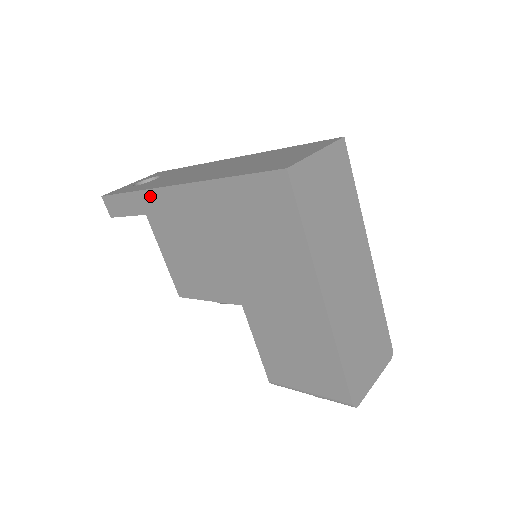
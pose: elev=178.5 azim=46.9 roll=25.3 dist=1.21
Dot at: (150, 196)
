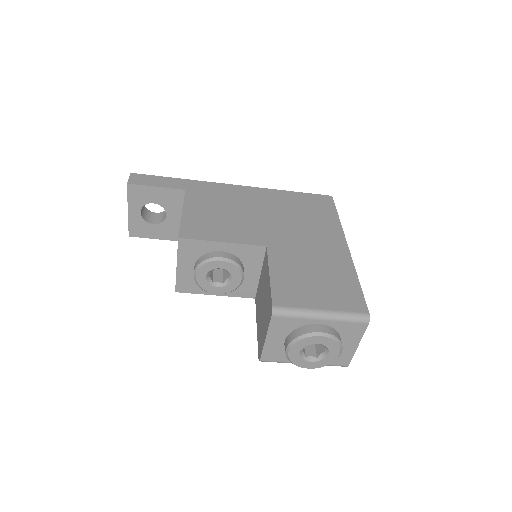
Dot at: (202, 184)
